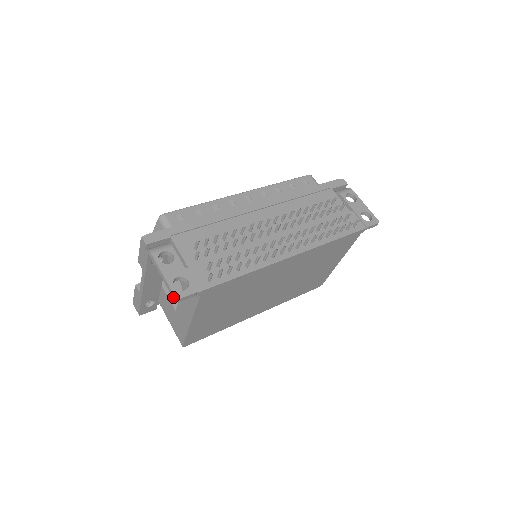
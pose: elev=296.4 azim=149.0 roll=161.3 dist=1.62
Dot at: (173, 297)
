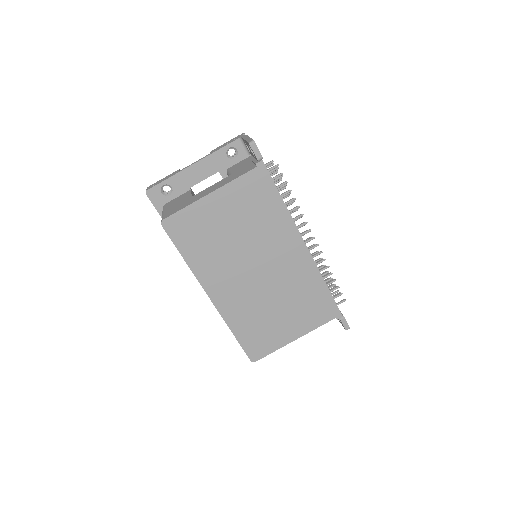
Dot at: (250, 141)
